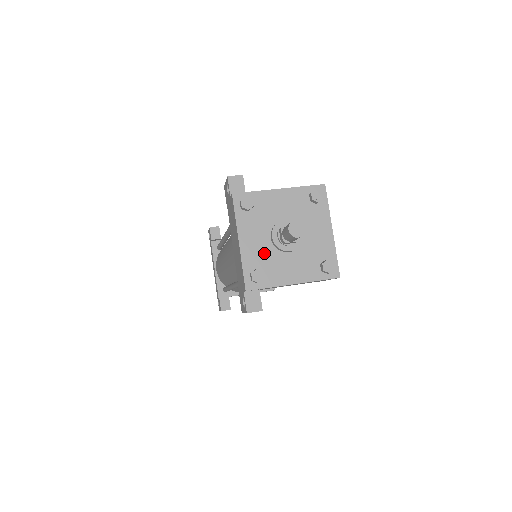
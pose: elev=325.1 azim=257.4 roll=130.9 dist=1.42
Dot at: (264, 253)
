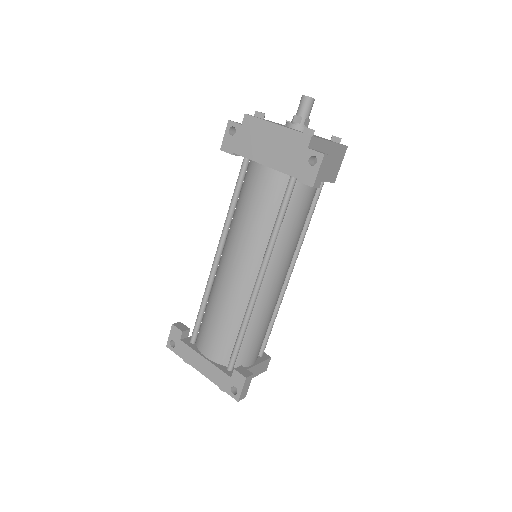
Dot at: (297, 130)
